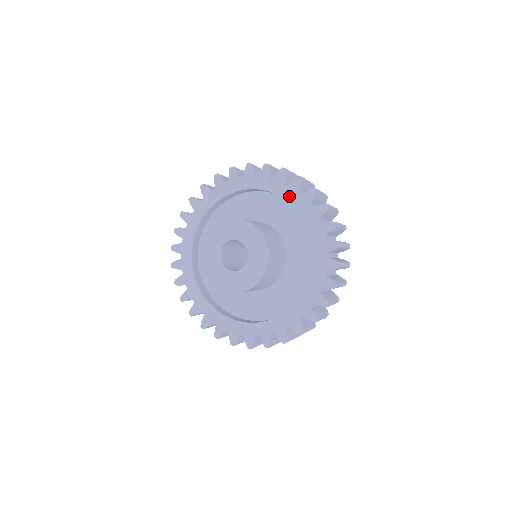
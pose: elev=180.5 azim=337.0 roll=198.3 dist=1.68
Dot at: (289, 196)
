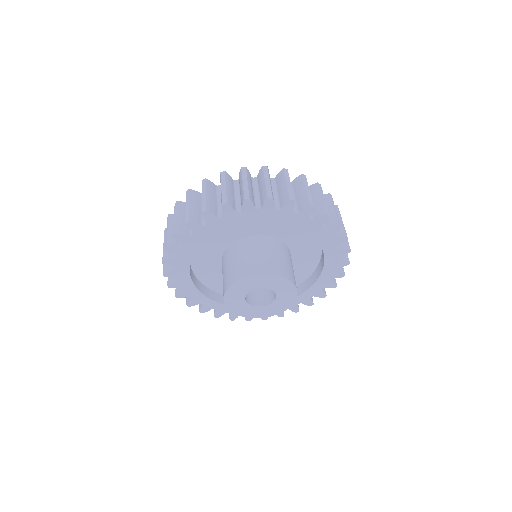
Dot at: (284, 218)
